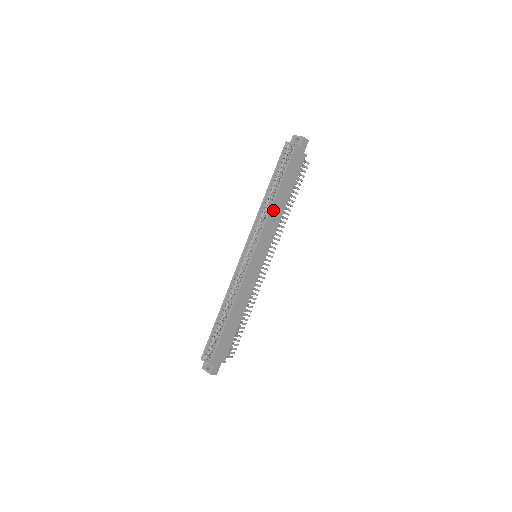
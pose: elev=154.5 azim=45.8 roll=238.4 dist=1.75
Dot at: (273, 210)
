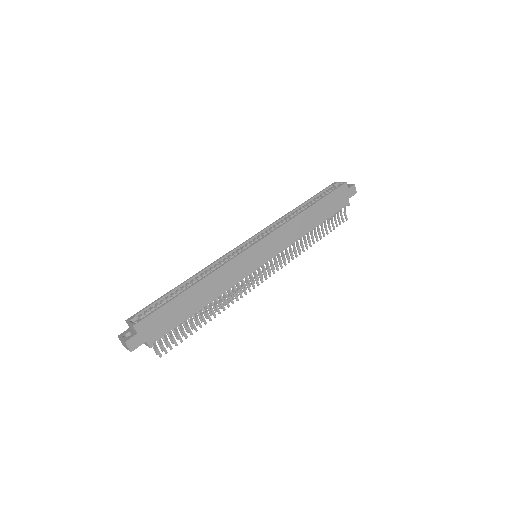
Dot at: (298, 220)
